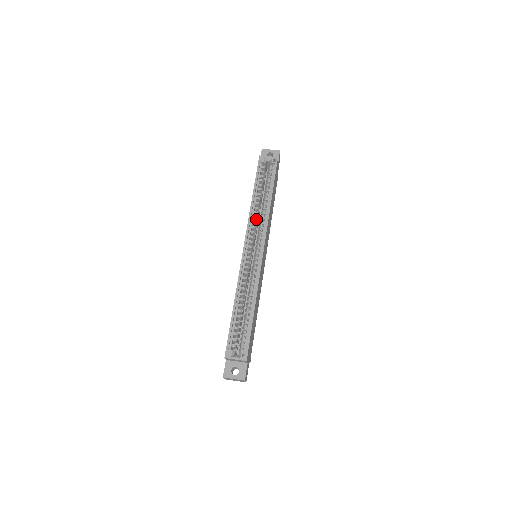
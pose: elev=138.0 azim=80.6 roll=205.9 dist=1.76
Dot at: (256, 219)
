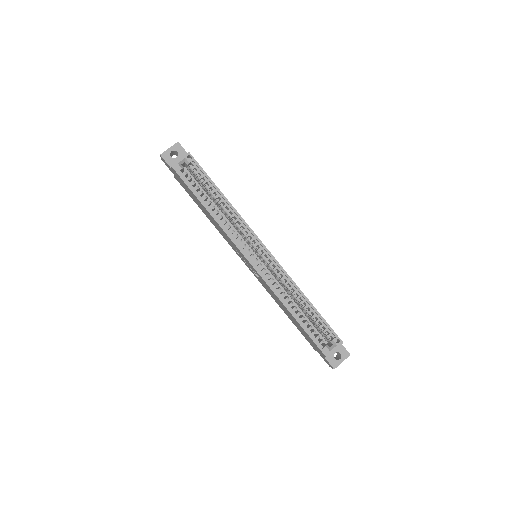
Dot at: (230, 227)
